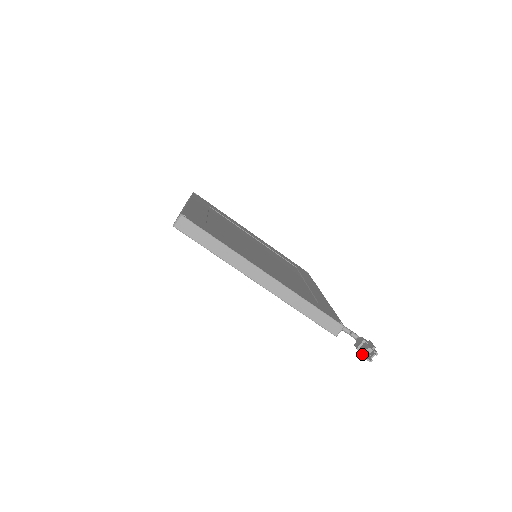
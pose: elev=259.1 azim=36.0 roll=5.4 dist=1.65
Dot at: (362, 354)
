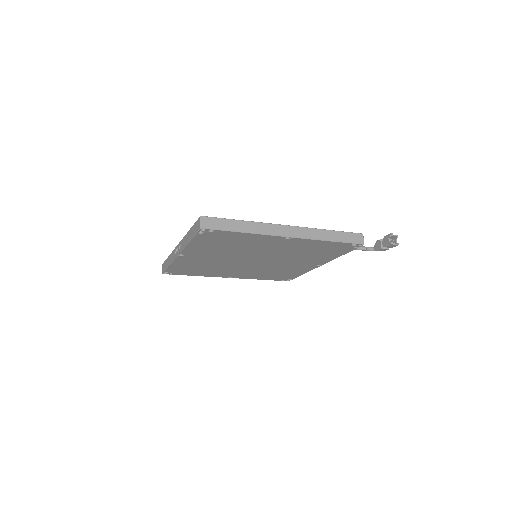
Dot at: (390, 243)
